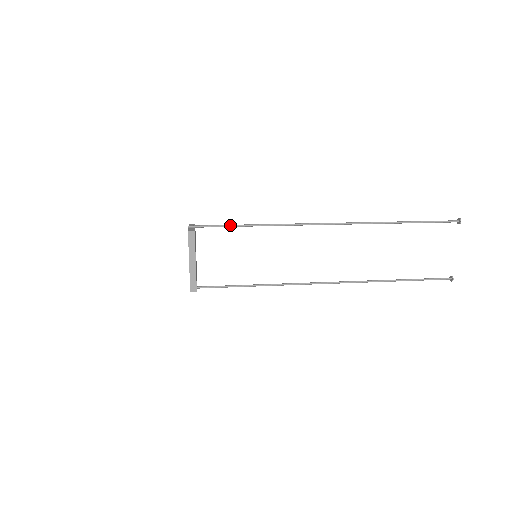
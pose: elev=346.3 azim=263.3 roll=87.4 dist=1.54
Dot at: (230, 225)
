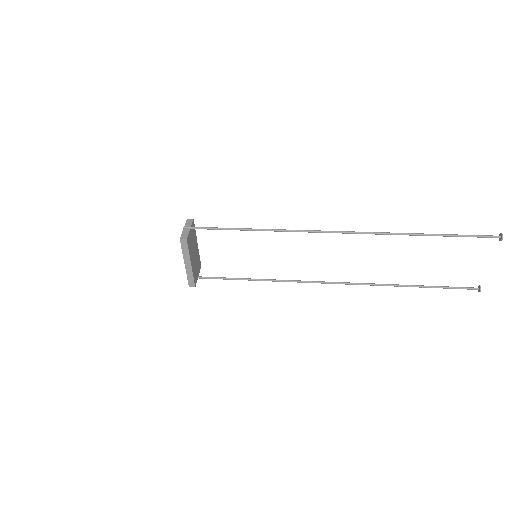
Dot at: (226, 228)
